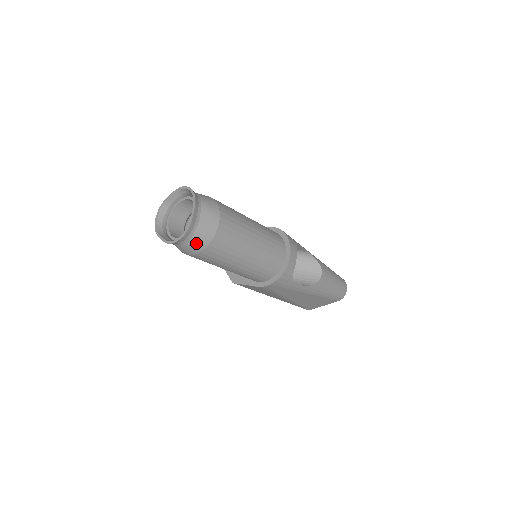
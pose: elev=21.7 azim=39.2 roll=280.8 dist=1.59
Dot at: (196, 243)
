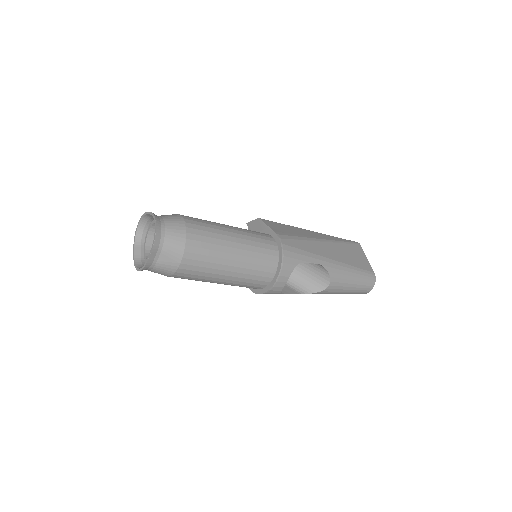
Dot at: occluded
